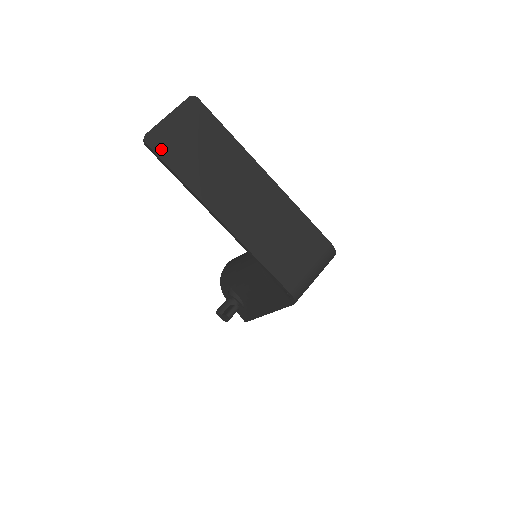
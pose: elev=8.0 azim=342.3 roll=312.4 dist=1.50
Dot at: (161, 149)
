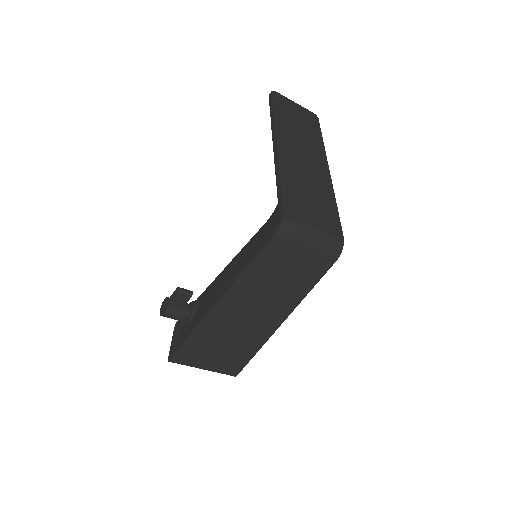
Dot at: (277, 100)
